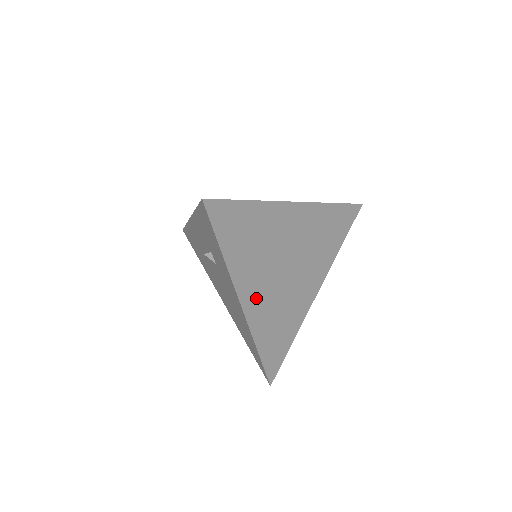
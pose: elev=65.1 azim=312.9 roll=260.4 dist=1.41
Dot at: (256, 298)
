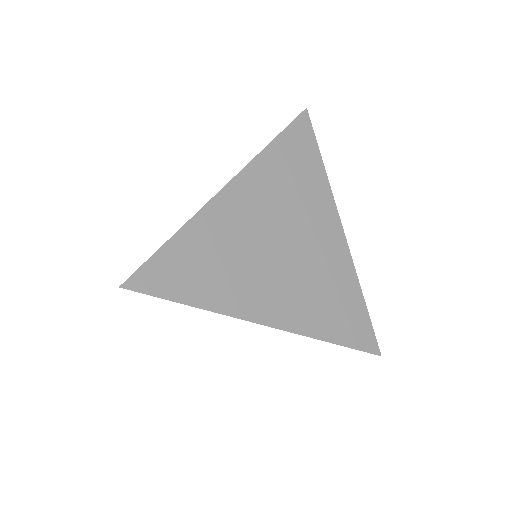
Dot at: (276, 304)
